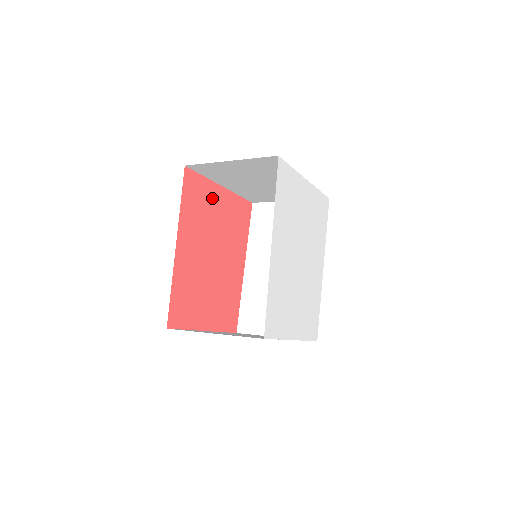
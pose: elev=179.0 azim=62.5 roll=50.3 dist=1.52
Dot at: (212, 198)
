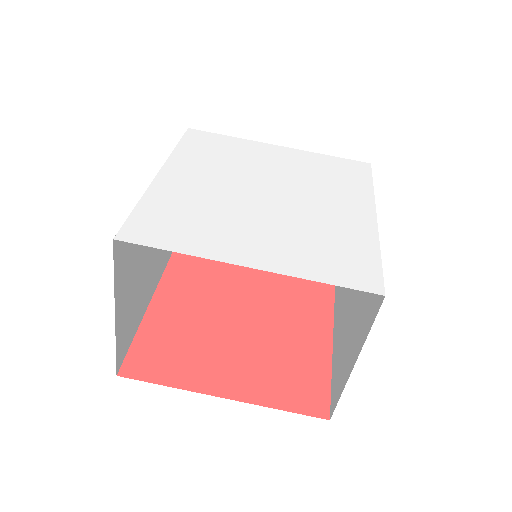
Dot at: occluded
